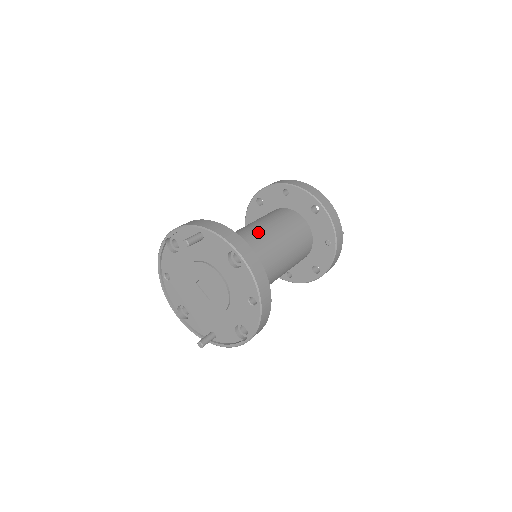
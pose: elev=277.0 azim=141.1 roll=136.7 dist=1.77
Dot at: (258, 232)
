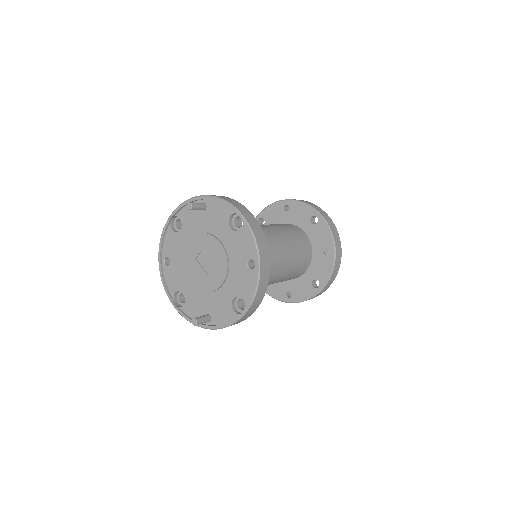
Dot at: occluded
